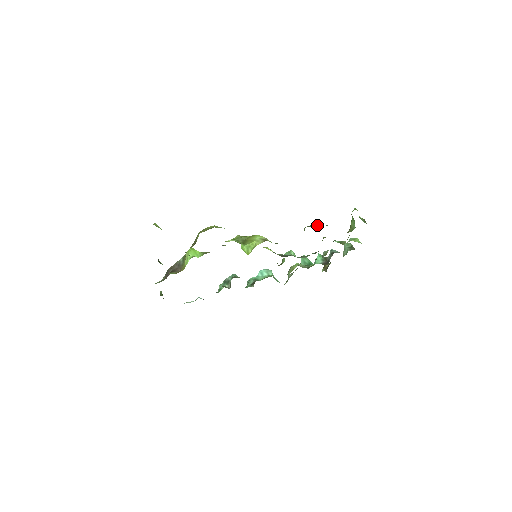
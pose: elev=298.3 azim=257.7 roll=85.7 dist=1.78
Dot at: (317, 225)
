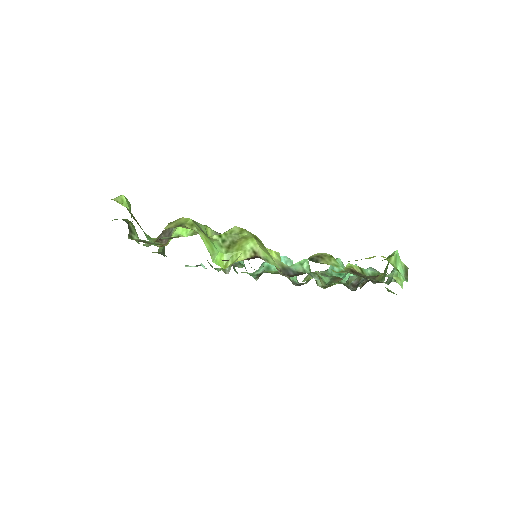
Dot at: (326, 261)
